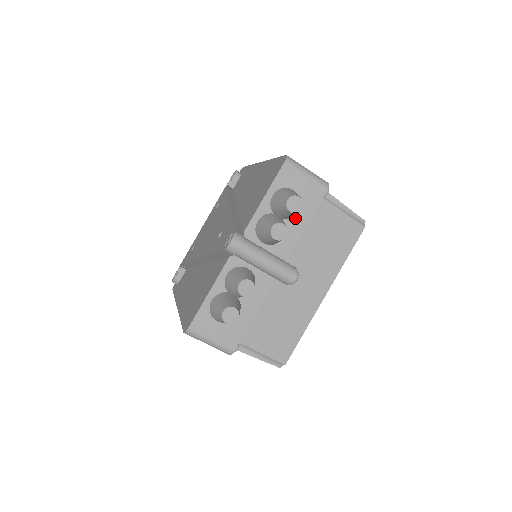
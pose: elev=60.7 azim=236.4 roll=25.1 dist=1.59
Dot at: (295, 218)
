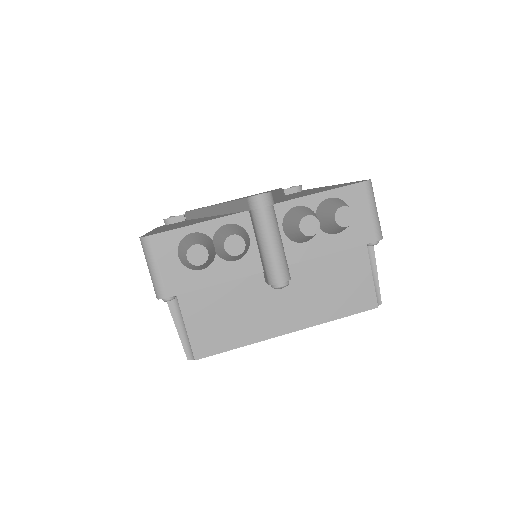
Dot at: (329, 236)
